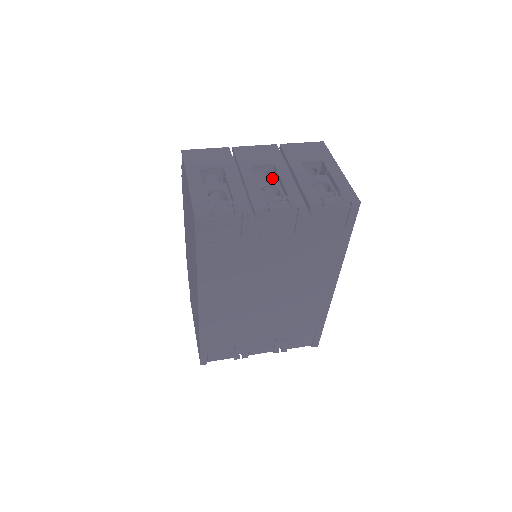
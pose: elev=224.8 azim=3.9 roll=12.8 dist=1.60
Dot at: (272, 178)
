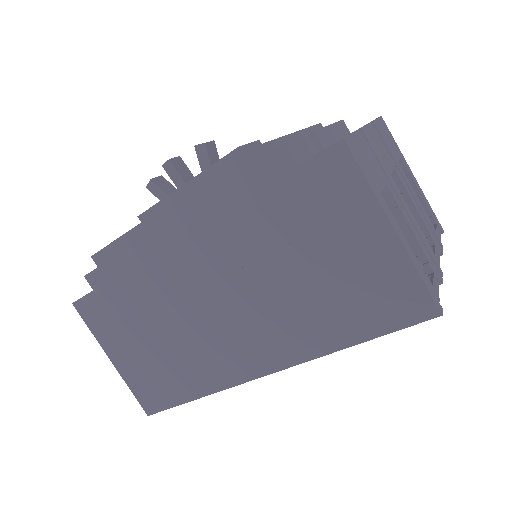
Dot at: occluded
